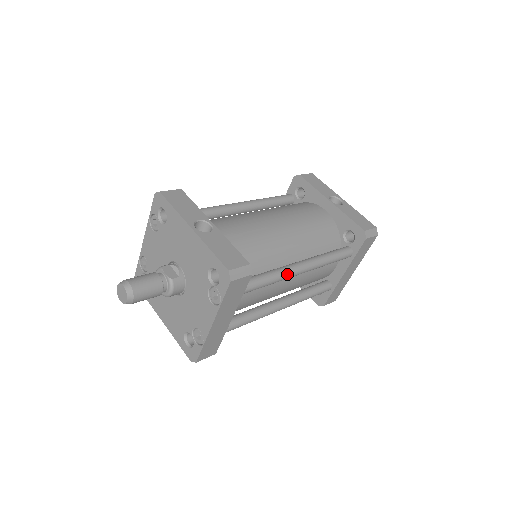
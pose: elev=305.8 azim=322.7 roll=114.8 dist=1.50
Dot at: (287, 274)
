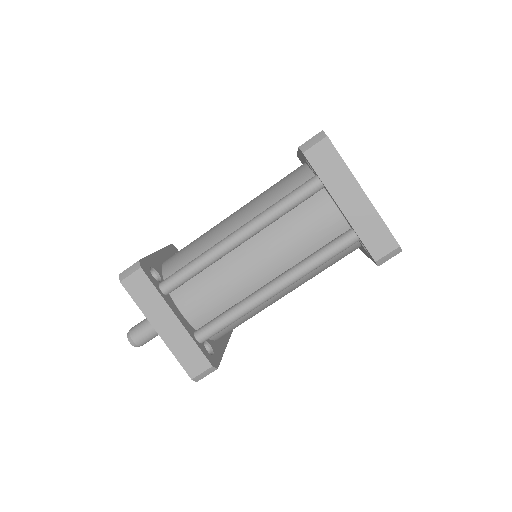
Dot at: (213, 250)
